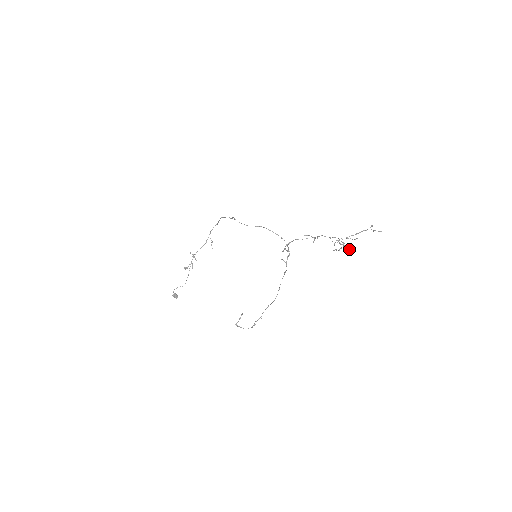
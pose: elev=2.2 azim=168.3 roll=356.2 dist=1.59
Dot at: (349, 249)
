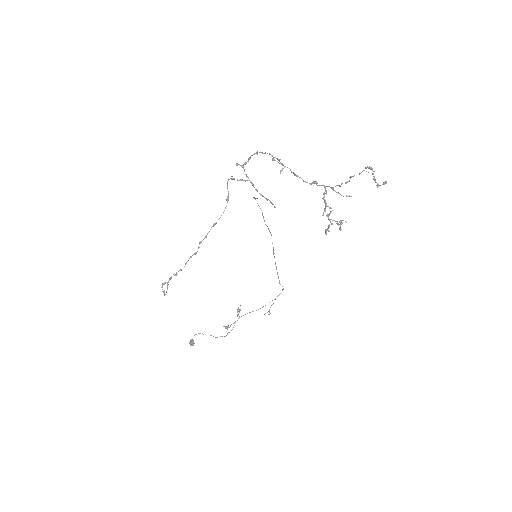
Dot at: (339, 222)
